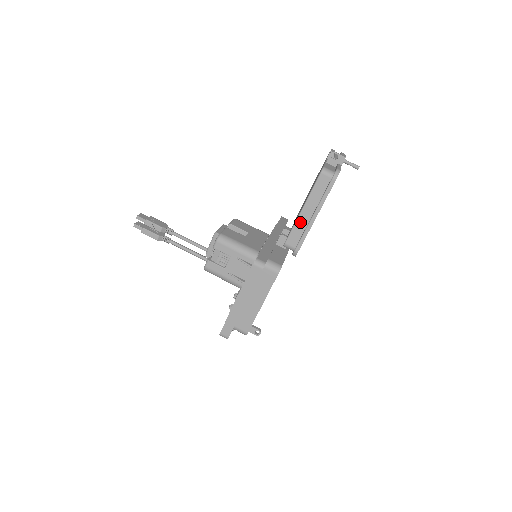
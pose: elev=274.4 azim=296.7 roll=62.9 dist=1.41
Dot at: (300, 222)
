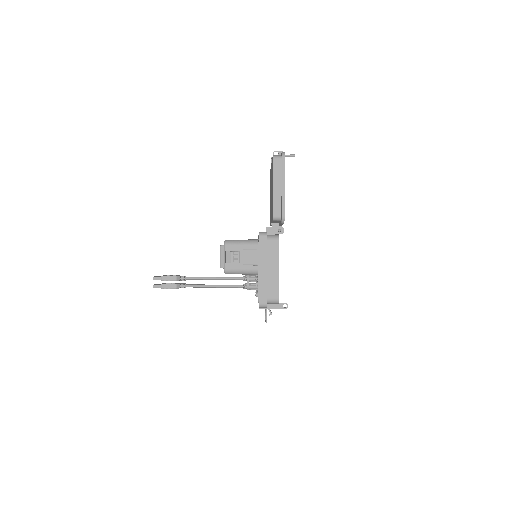
Dot at: (276, 197)
